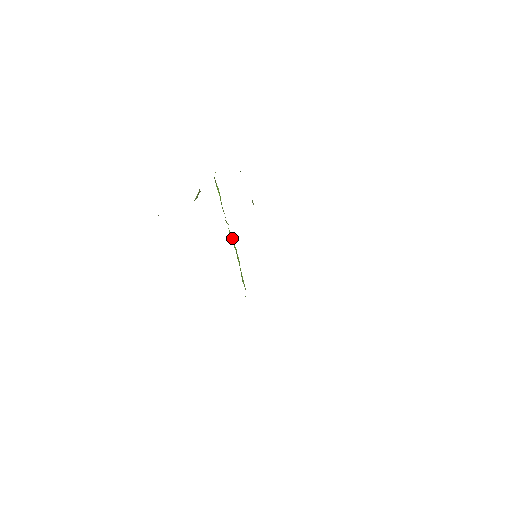
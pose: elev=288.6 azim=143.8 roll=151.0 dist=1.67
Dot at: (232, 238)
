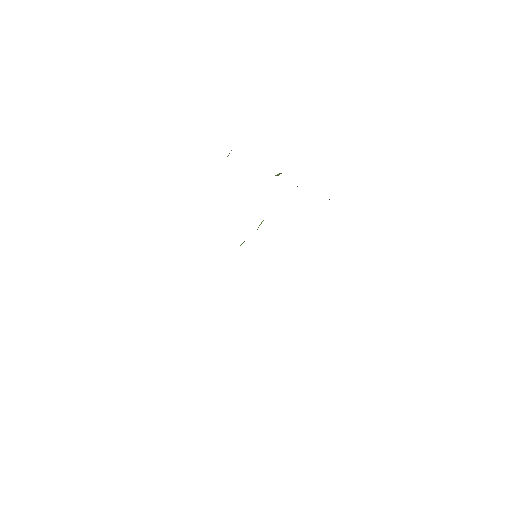
Dot at: occluded
